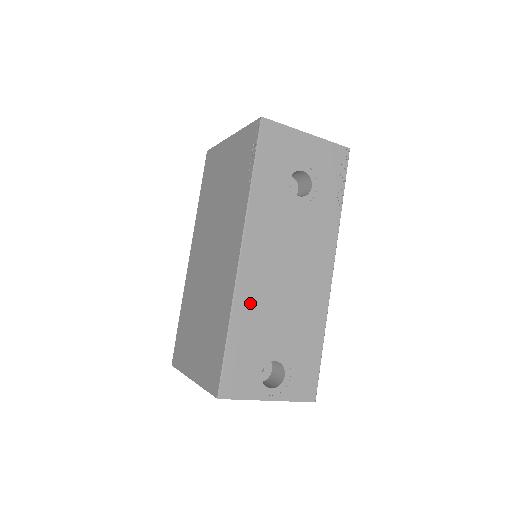
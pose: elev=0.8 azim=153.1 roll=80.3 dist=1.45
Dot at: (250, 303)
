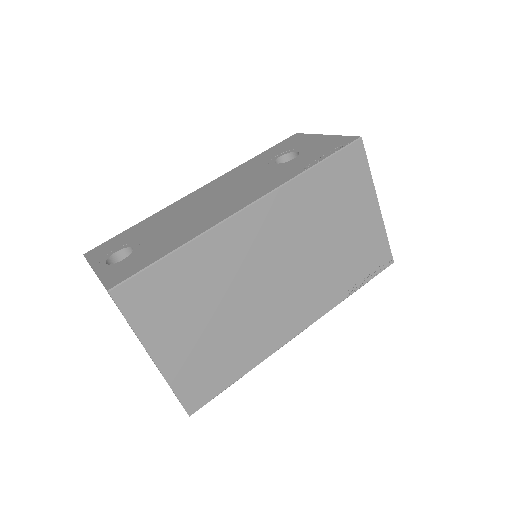
Dot at: (169, 212)
